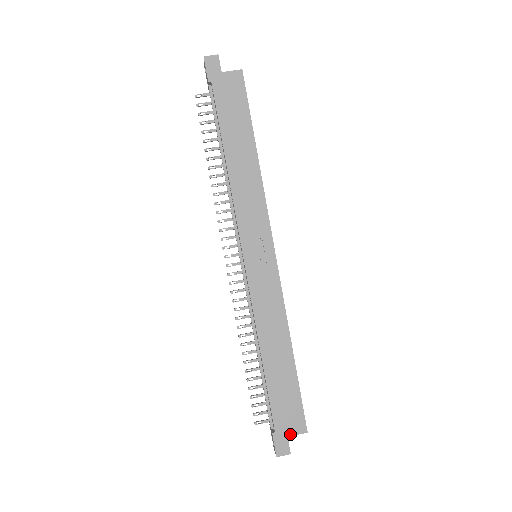
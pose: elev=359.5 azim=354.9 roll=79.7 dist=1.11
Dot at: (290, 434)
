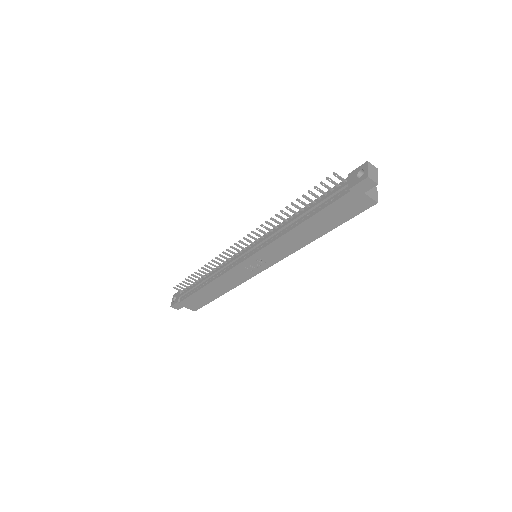
Dot at: (186, 307)
